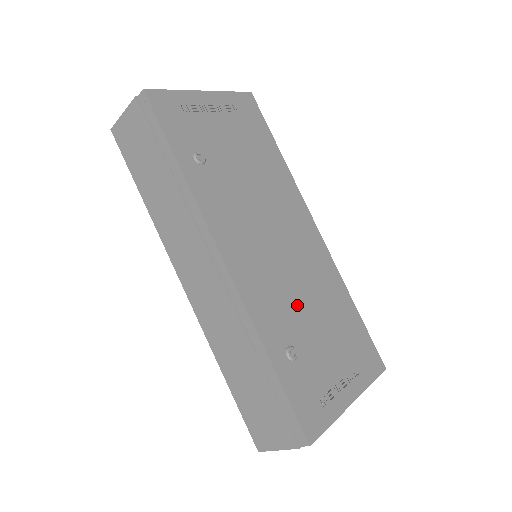
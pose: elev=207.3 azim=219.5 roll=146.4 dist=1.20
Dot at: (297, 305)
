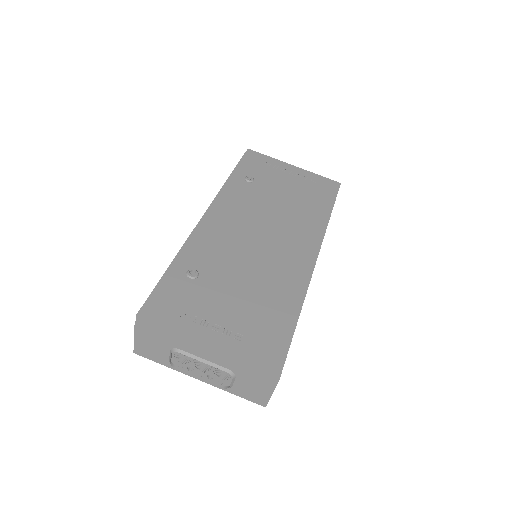
Dot at: (234, 265)
